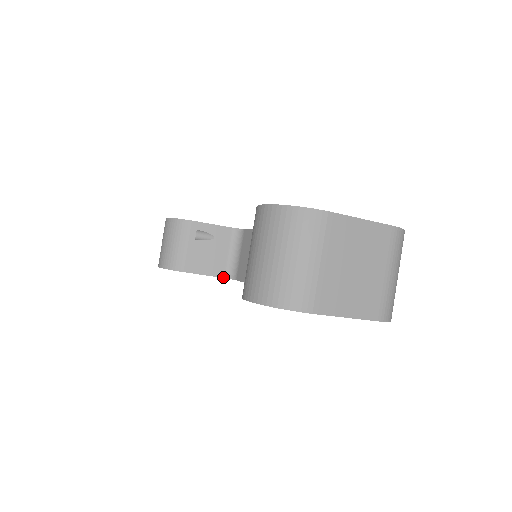
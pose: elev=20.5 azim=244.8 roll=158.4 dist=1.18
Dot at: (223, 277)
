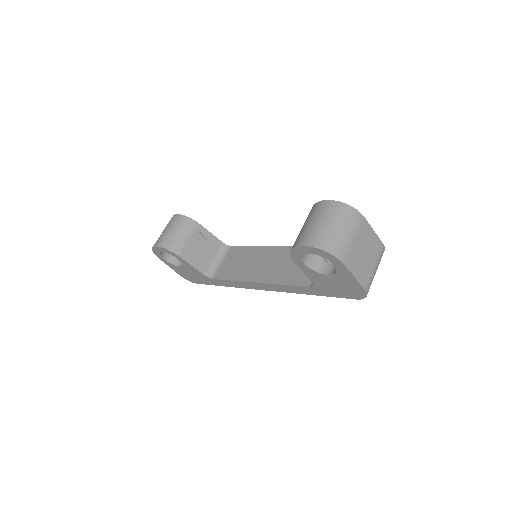
Dot at: (203, 273)
